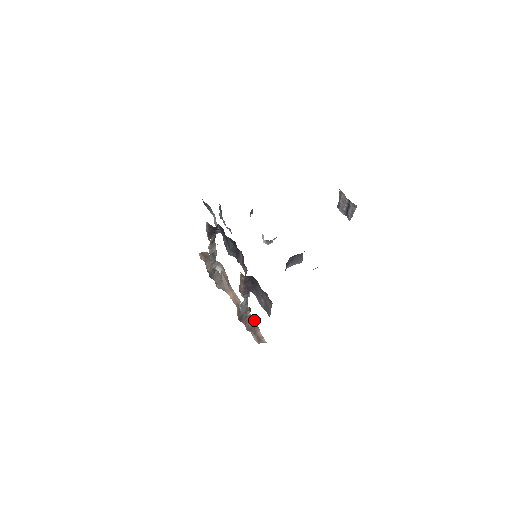
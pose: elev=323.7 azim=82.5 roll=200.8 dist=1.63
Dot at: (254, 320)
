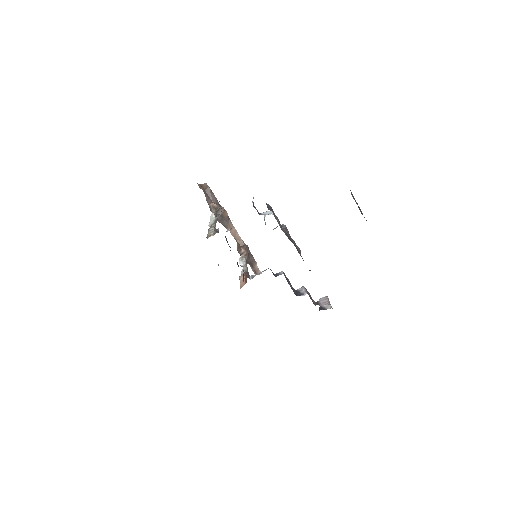
Dot at: (252, 257)
